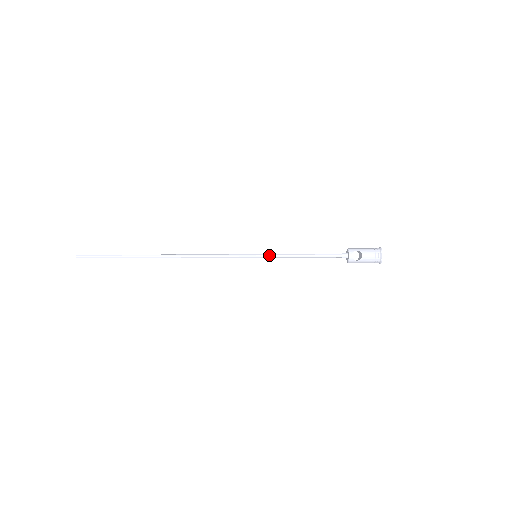
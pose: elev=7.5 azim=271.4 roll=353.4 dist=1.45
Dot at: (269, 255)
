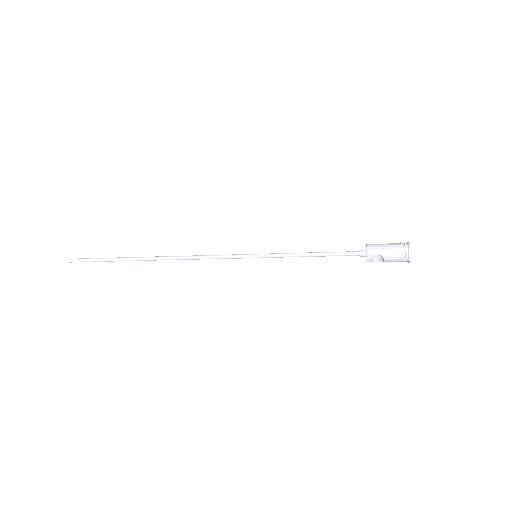
Dot at: (271, 256)
